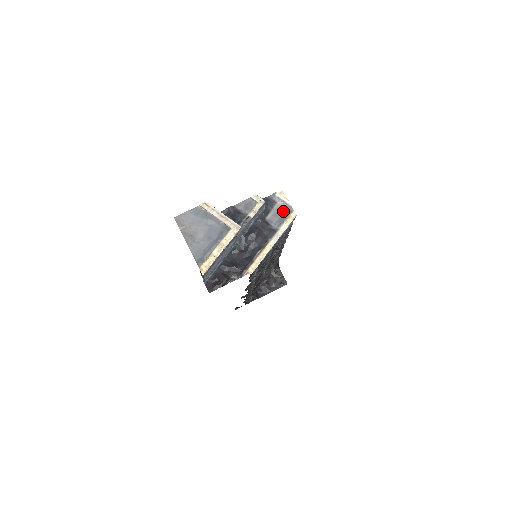
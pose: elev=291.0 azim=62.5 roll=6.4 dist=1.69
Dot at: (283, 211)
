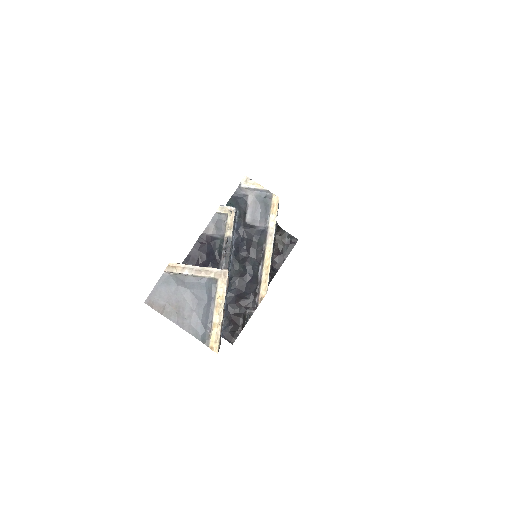
Dot at: (261, 201)
